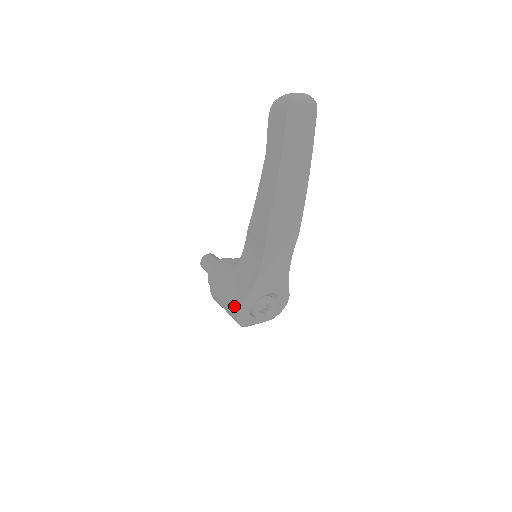
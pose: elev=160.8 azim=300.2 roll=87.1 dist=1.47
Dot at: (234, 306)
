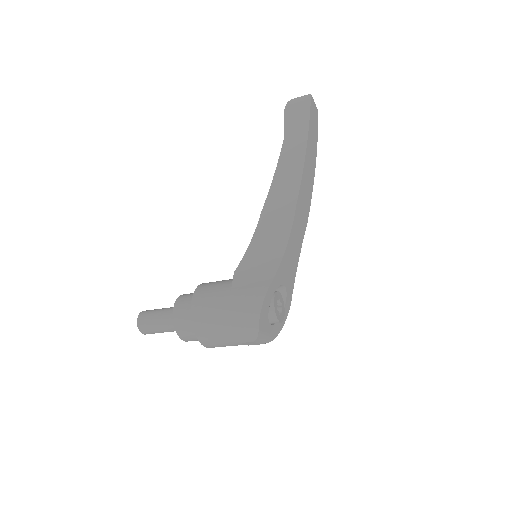
Dot at: (255, 294)
